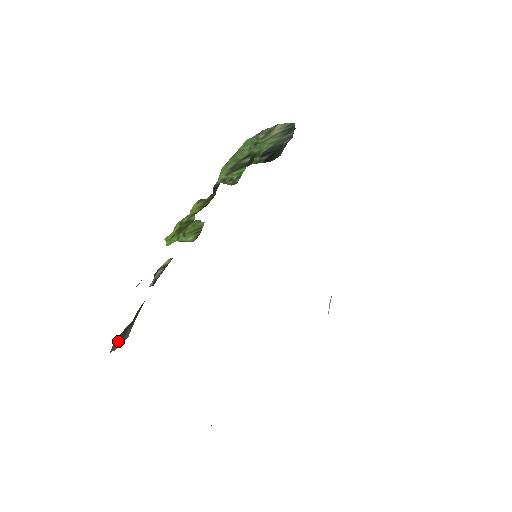
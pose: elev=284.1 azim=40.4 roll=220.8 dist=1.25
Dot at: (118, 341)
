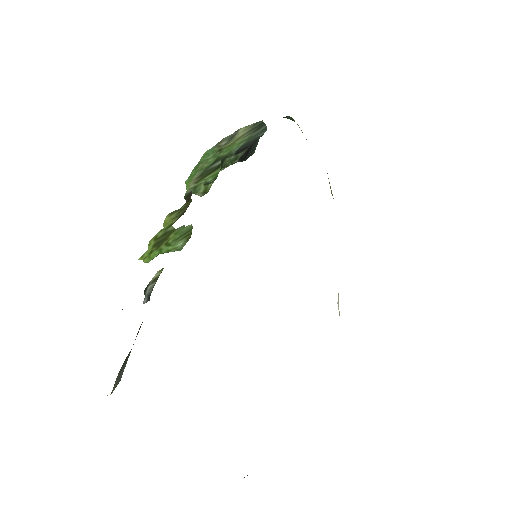
Dot at: occluded
